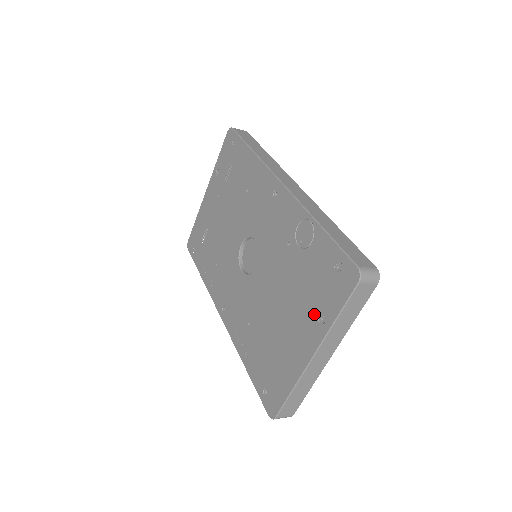
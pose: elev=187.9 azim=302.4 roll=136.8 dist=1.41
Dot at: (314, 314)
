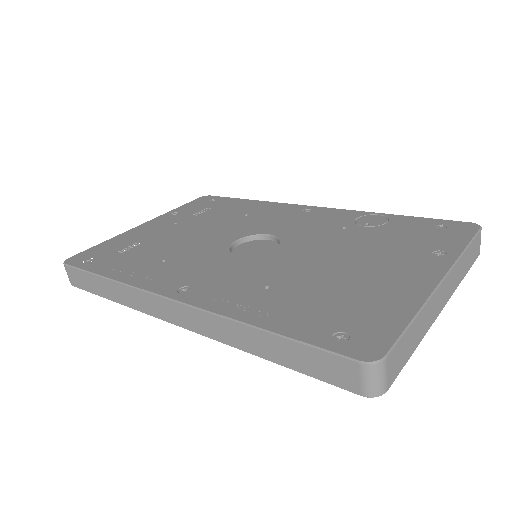
Dot at: (423, 253)
